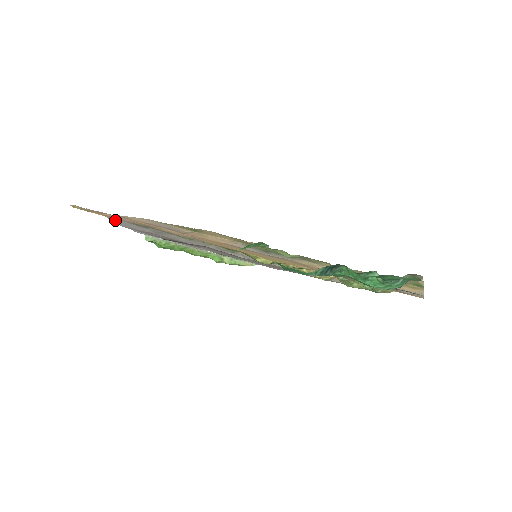
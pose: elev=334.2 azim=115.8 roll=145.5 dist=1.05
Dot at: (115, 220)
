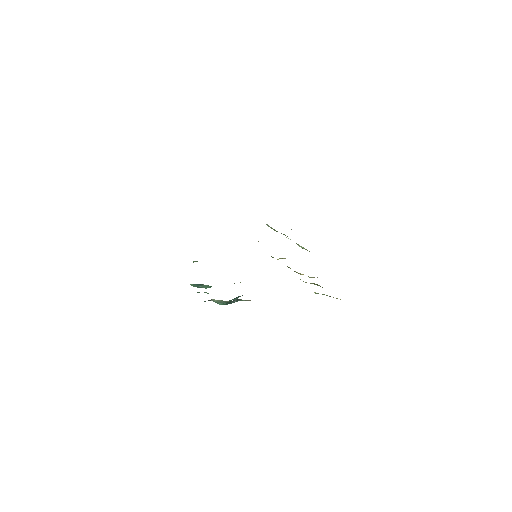
Dot at: occluded
